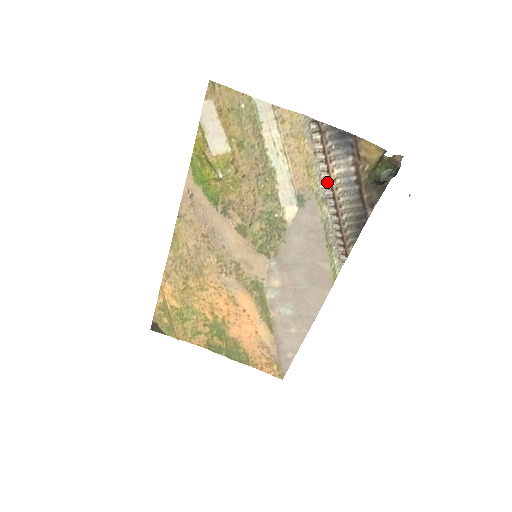
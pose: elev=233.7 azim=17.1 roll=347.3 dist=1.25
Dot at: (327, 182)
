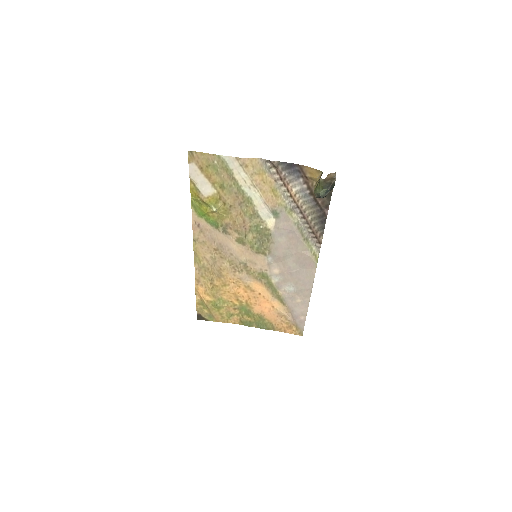
Dot at: (290, 198)
